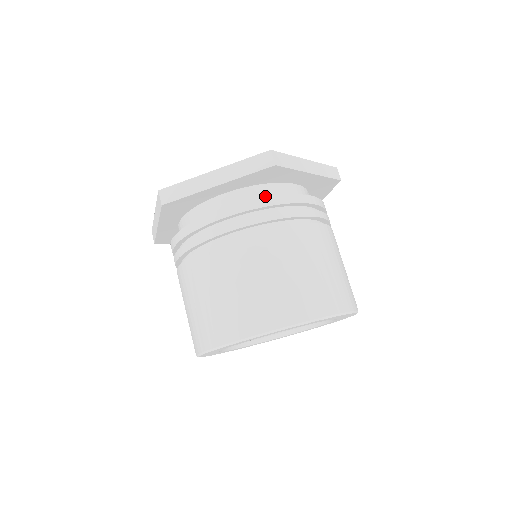
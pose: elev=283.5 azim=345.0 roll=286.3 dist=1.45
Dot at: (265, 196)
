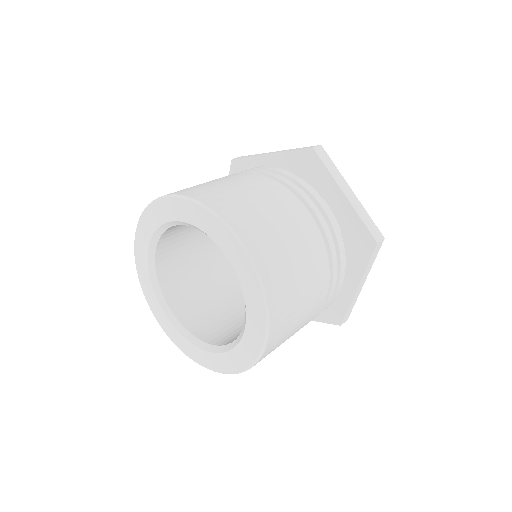
Dot at: occluded
